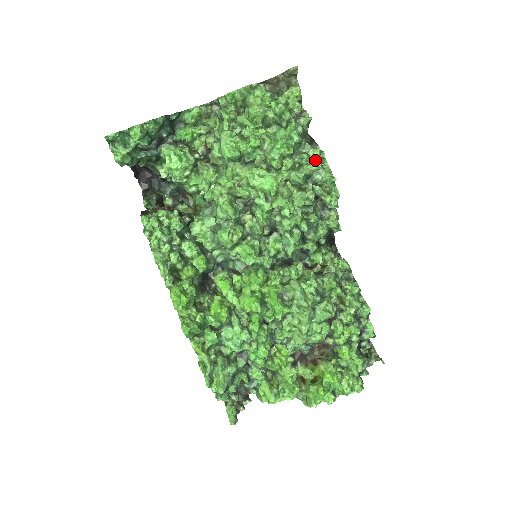
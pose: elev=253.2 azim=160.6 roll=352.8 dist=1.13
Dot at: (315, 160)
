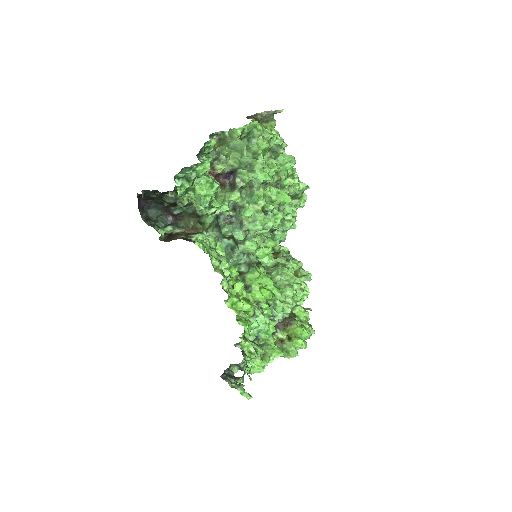
Dot at: (296, 176)
